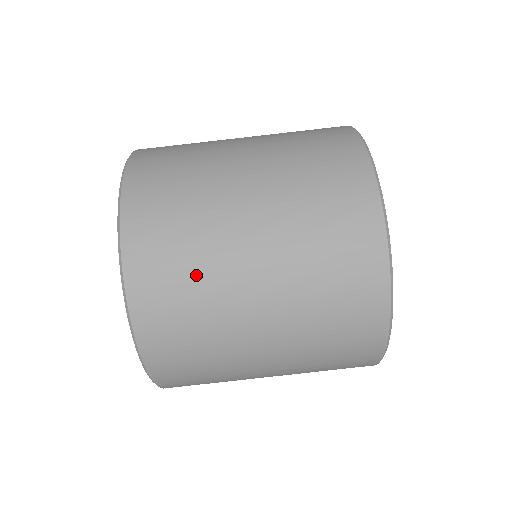
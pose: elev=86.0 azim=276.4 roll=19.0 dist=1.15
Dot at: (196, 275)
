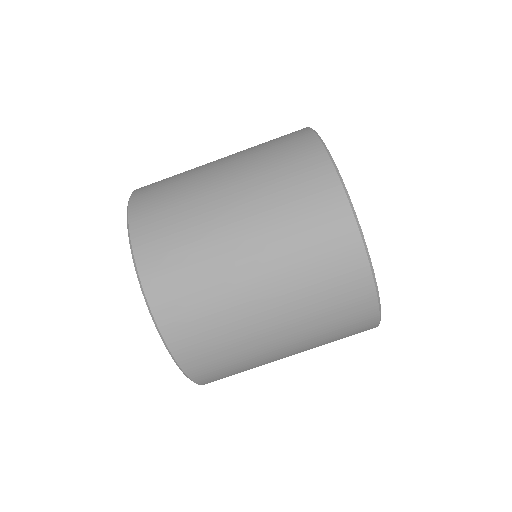
Dot at: (225, 334)
